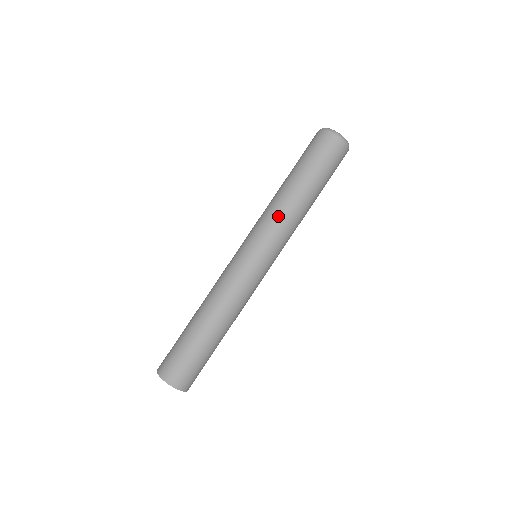
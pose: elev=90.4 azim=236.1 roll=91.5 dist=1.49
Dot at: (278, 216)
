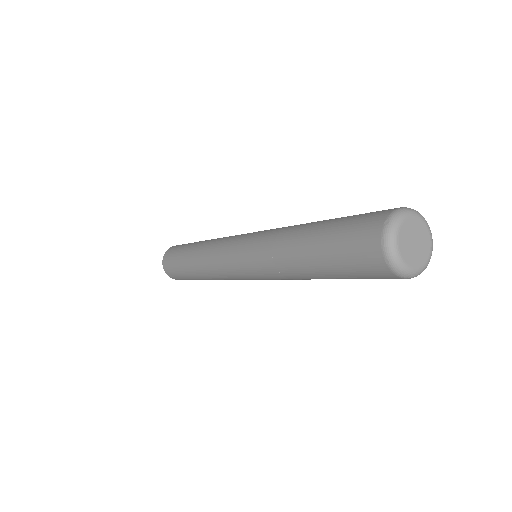
Dot at: (274, 270)
